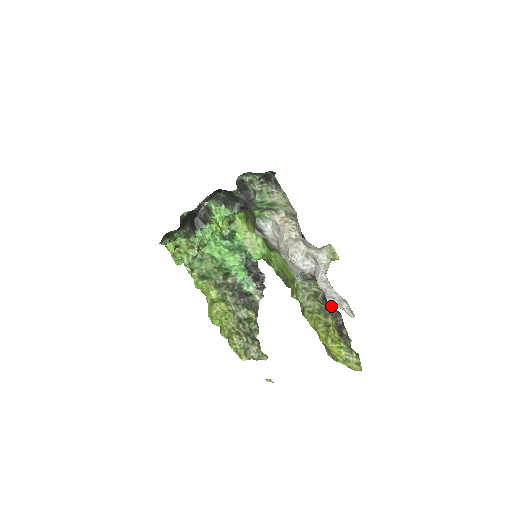
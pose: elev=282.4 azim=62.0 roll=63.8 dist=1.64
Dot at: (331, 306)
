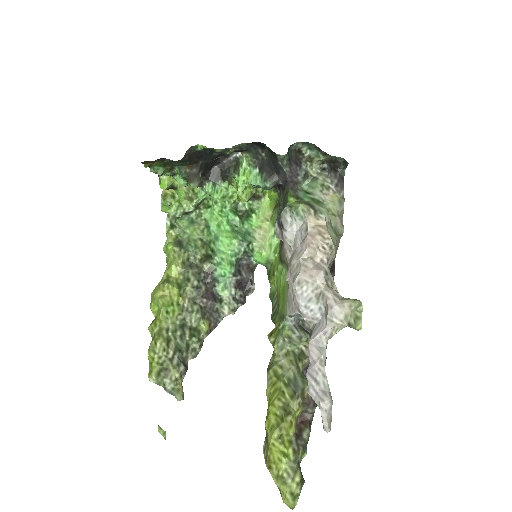
Dot at: occluded
